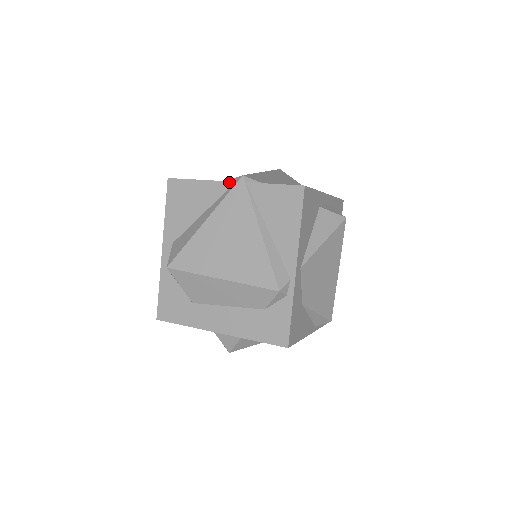
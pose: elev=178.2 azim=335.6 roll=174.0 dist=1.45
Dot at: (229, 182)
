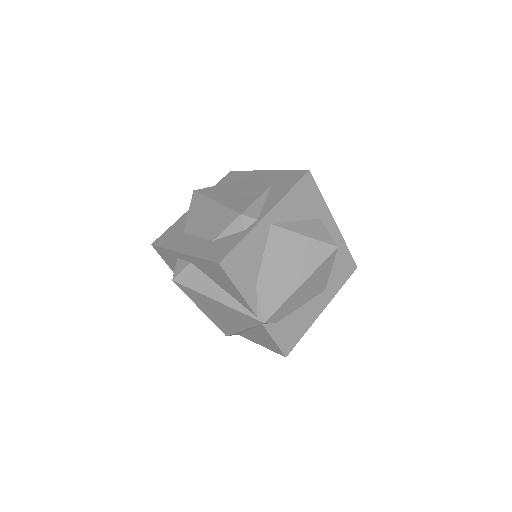
Dot at: (254, 313)
